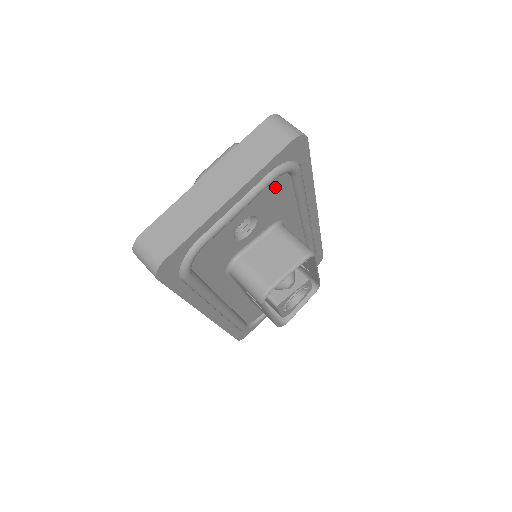
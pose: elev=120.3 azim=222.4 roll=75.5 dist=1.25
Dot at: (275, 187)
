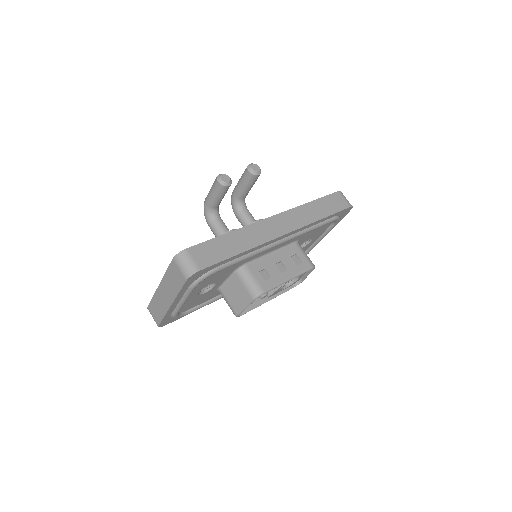
Dot at: (206, 280)
